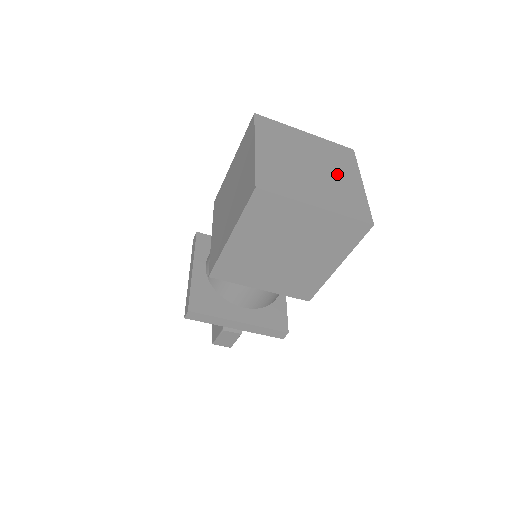
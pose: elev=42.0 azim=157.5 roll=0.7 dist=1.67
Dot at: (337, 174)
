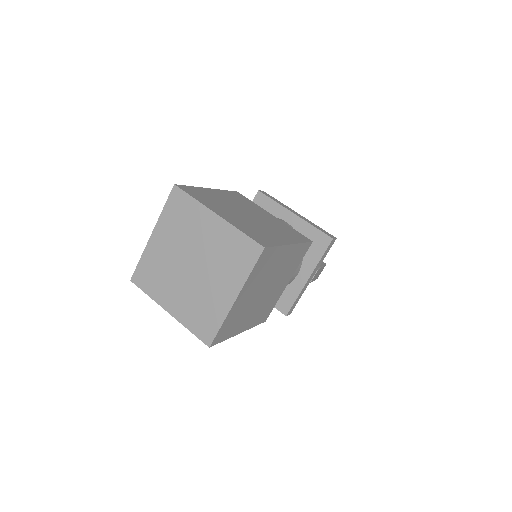
Dot at: (203, 240)
